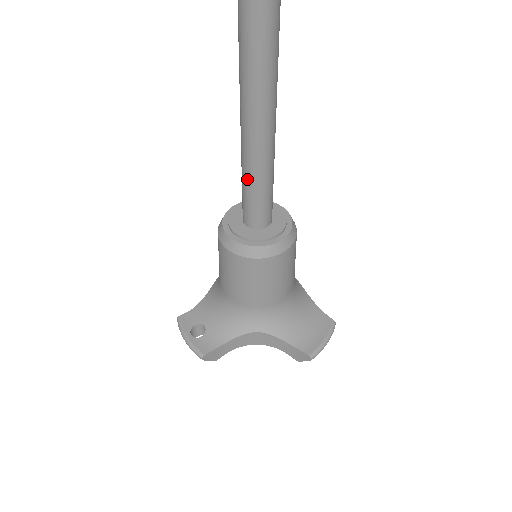
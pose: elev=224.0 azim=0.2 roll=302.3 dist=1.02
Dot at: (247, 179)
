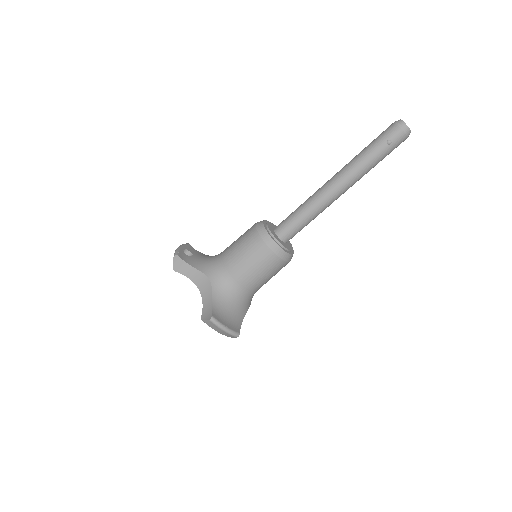
Dot at: (301, 206)
